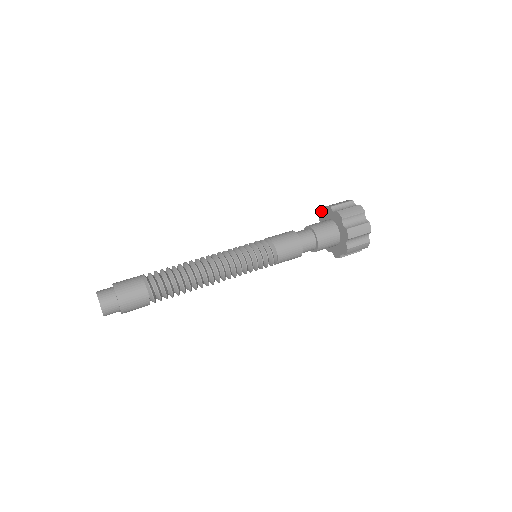
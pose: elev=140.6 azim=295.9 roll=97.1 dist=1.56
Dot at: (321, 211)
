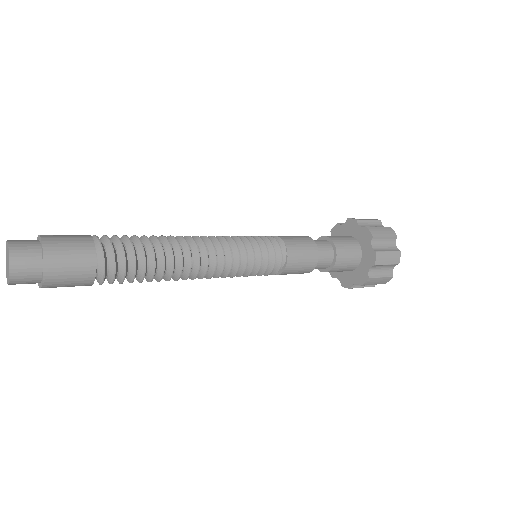
Dot at: occluded
